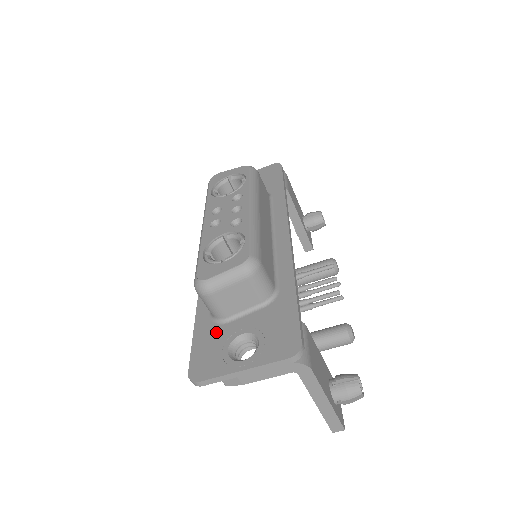
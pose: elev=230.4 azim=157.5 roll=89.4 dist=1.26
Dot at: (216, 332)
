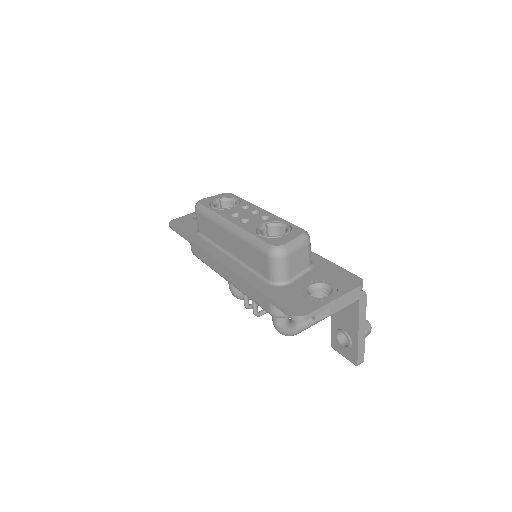
Dot at: (287, 290)
